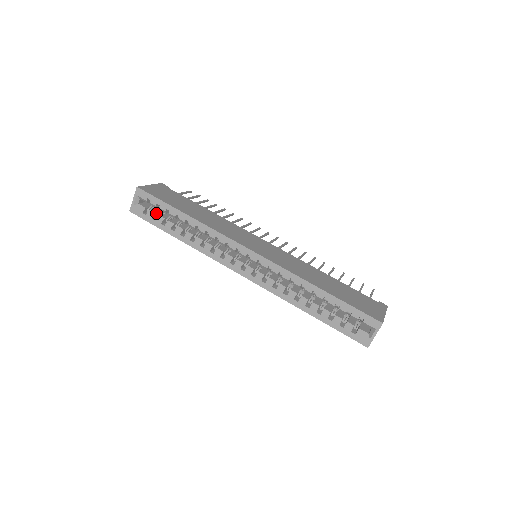
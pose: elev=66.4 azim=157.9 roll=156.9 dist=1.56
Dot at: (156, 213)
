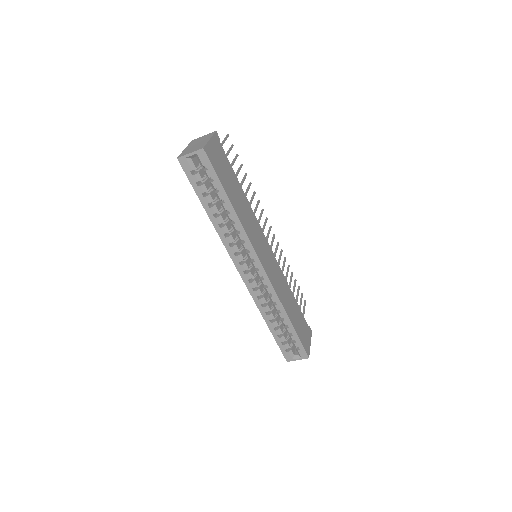
Dot at: (202, 177)
